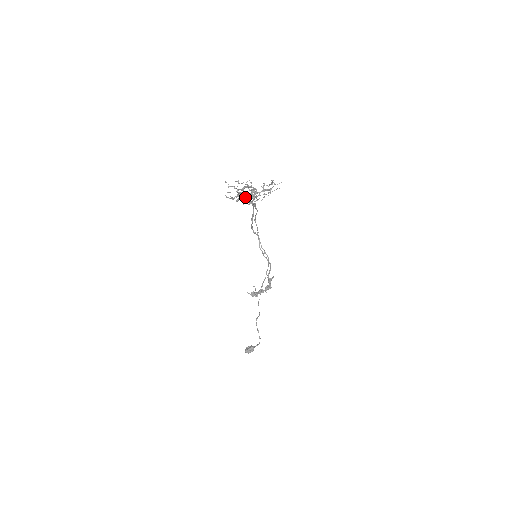
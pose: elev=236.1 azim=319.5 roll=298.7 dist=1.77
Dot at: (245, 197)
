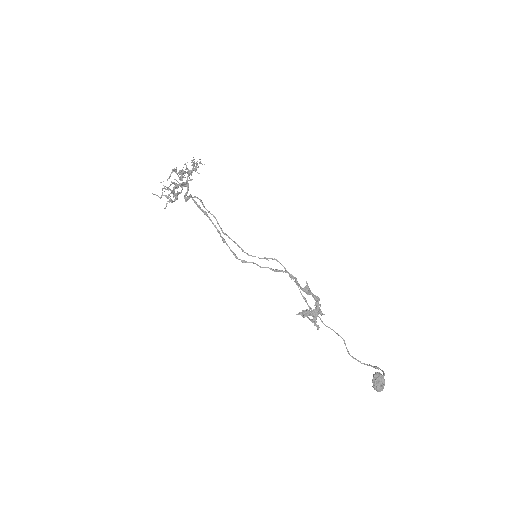
Dot at: (172, 171)
